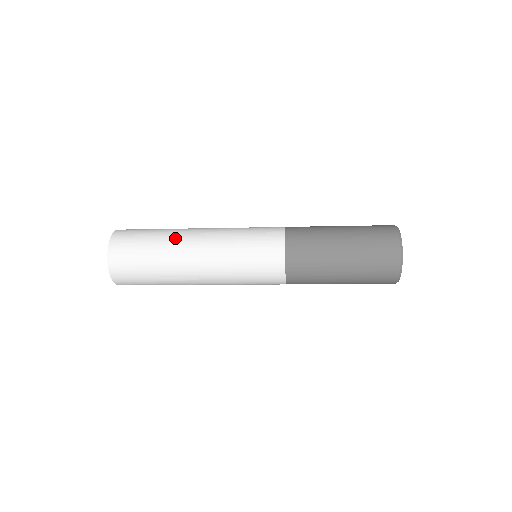
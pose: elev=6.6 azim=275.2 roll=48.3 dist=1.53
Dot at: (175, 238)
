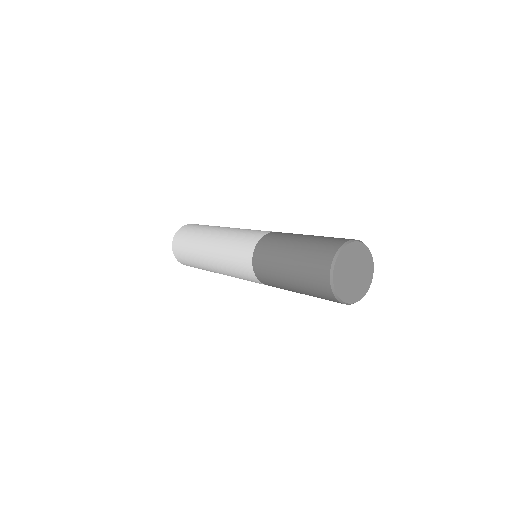
Dot at: (208, 229)
